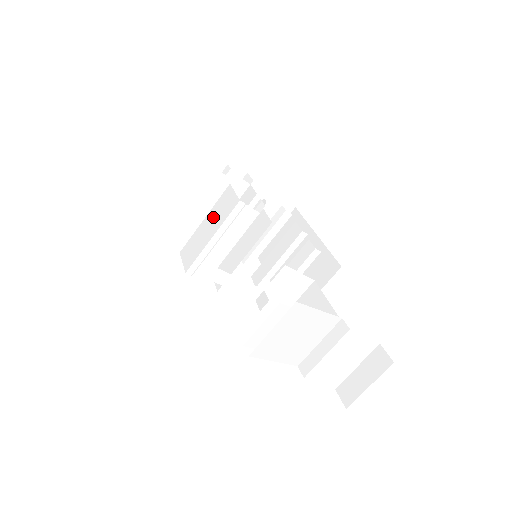
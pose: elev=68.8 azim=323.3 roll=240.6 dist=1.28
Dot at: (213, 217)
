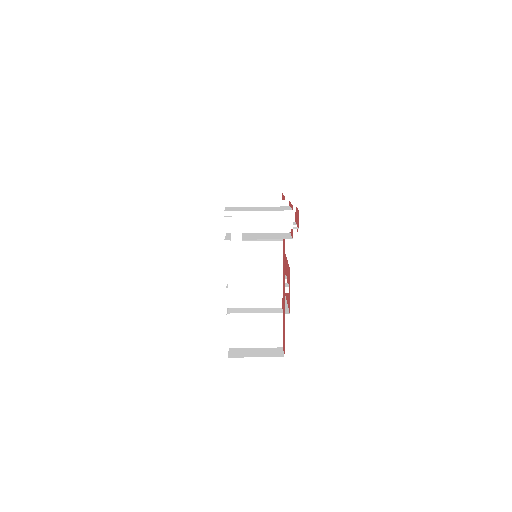
Dot at: (266, 208)
